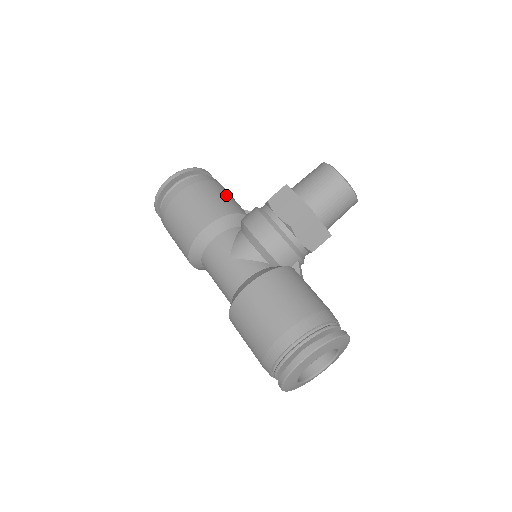
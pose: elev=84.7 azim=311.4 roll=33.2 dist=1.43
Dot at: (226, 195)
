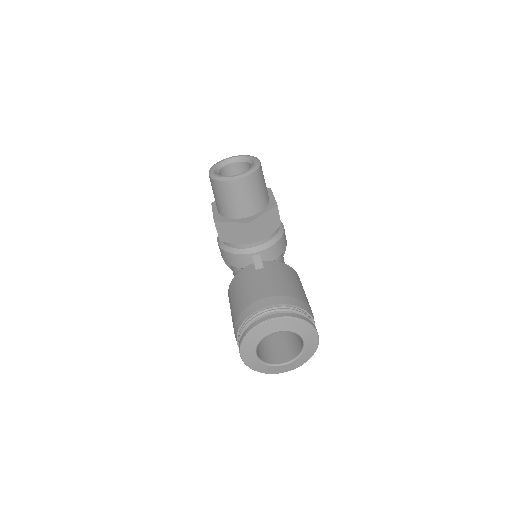
Dot at: occluded
